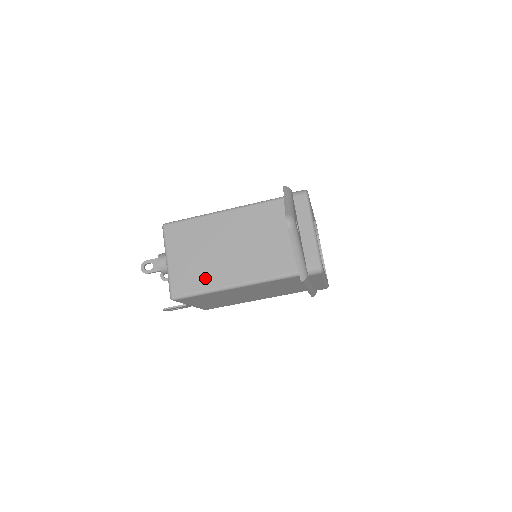
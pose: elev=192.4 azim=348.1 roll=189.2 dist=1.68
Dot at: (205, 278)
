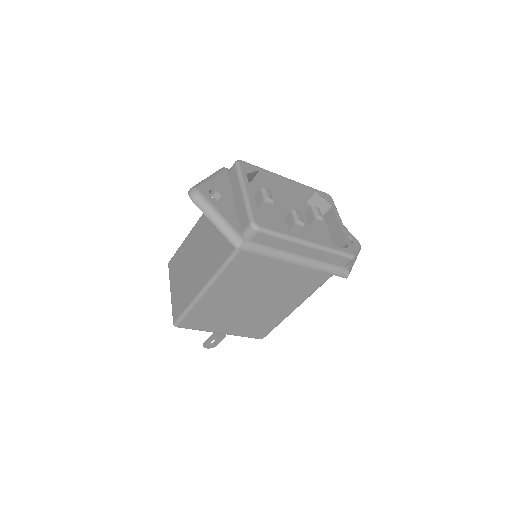
Dot at: (188, 293)
